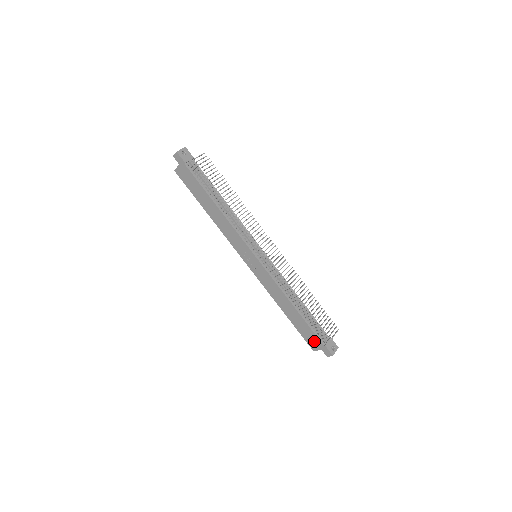
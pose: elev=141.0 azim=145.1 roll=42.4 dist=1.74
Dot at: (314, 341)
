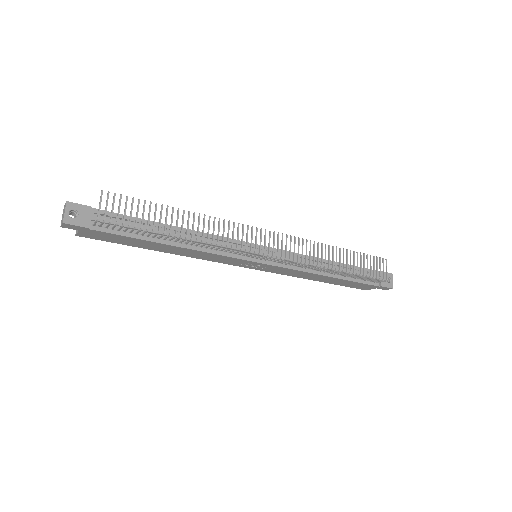
Dot at: (365, 287)
